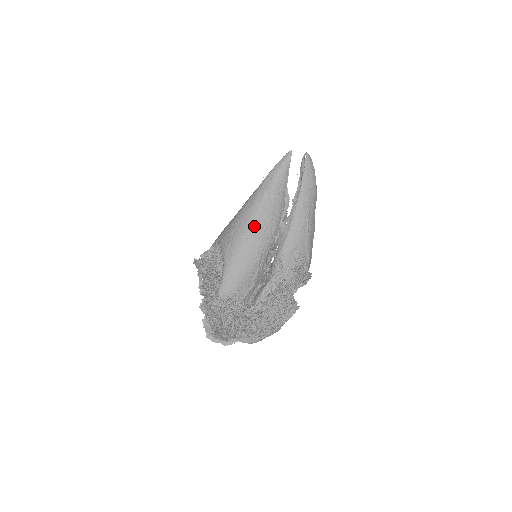
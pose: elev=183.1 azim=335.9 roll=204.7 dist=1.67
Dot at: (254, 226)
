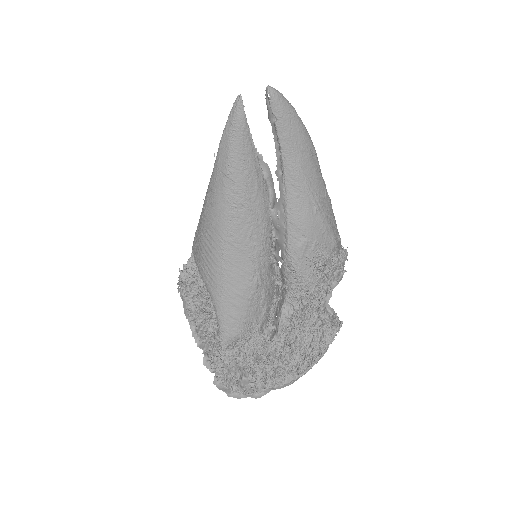
Dot at: (230, 238)
